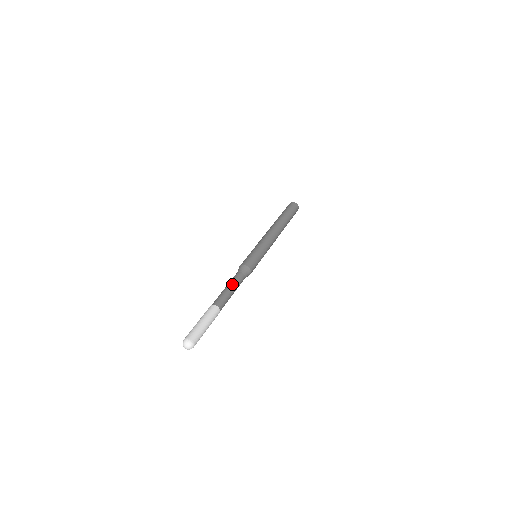
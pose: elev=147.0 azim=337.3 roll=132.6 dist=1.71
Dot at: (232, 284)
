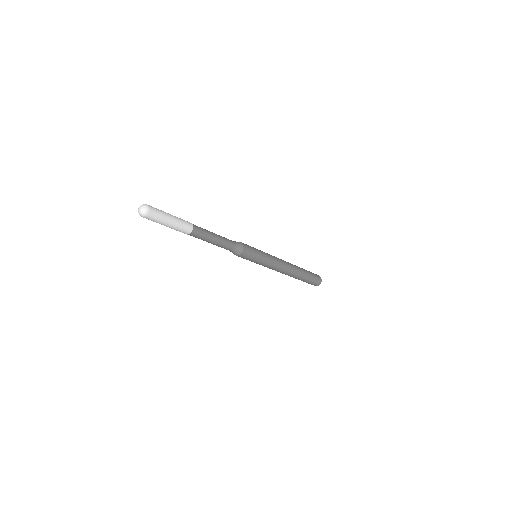
Dot at: occluded
